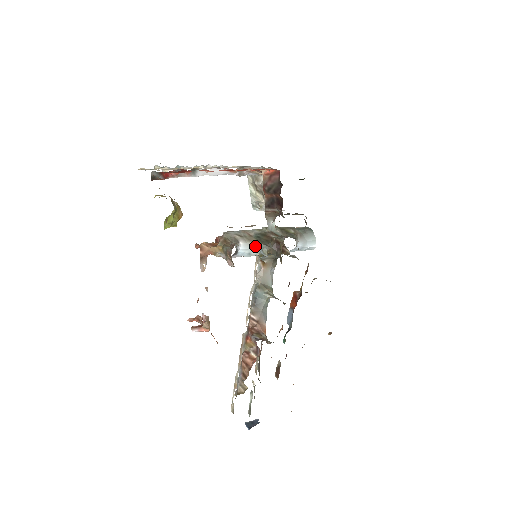
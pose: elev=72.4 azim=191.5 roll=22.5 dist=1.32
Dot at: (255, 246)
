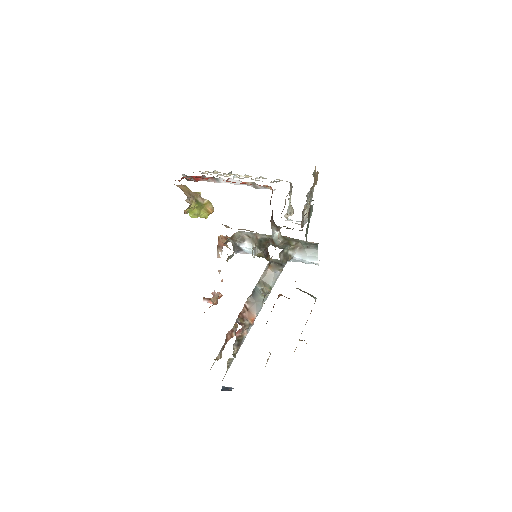
Dot at: occluded
